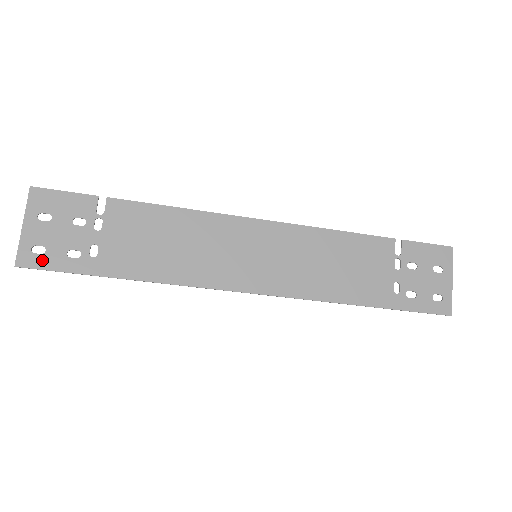
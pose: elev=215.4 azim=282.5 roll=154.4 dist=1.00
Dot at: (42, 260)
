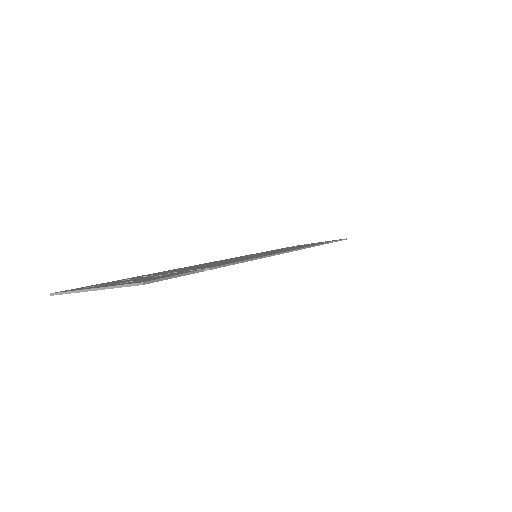
Dot at: occluded
